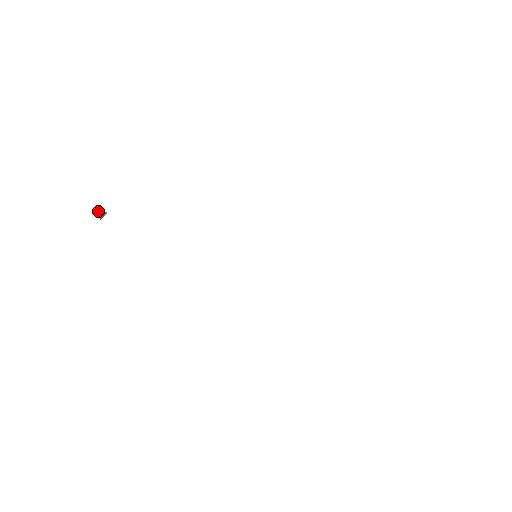
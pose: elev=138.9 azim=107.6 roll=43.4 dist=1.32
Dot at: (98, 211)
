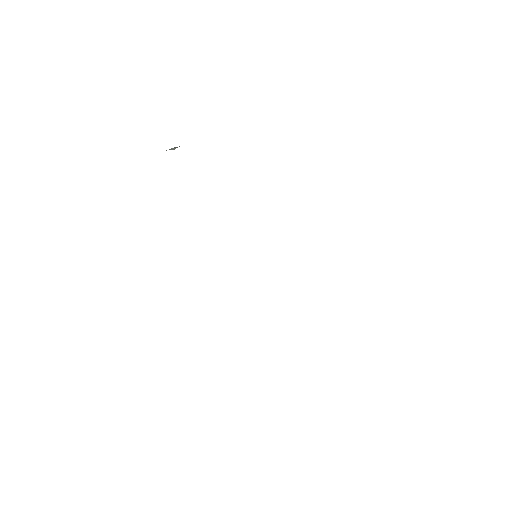
Dot at: occluded
